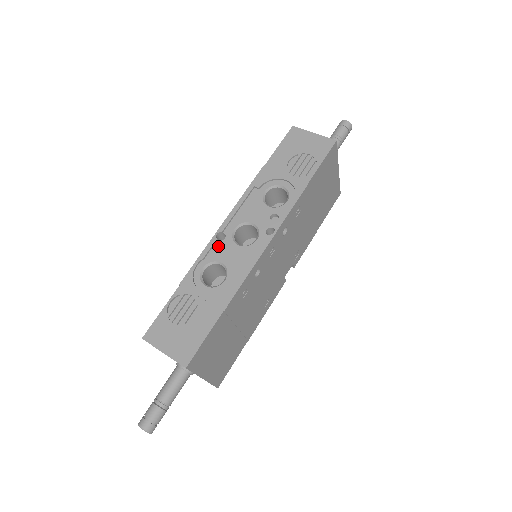
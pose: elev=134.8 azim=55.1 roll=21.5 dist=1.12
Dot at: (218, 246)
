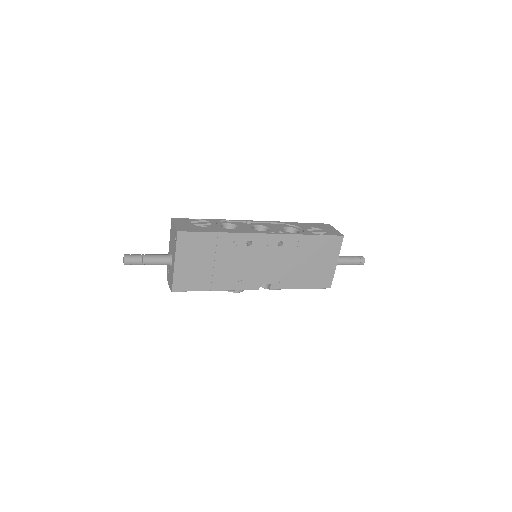
Dot at: (243, 223)
